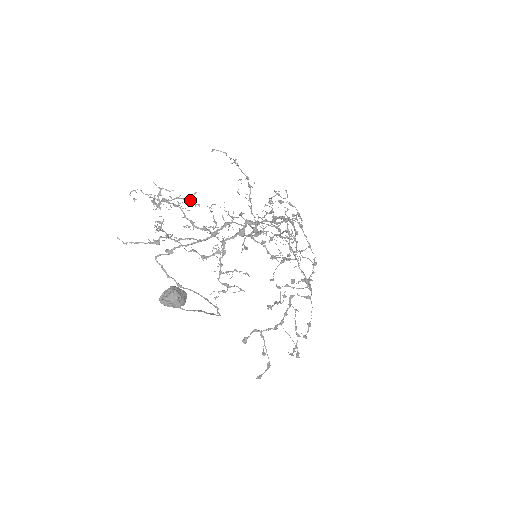
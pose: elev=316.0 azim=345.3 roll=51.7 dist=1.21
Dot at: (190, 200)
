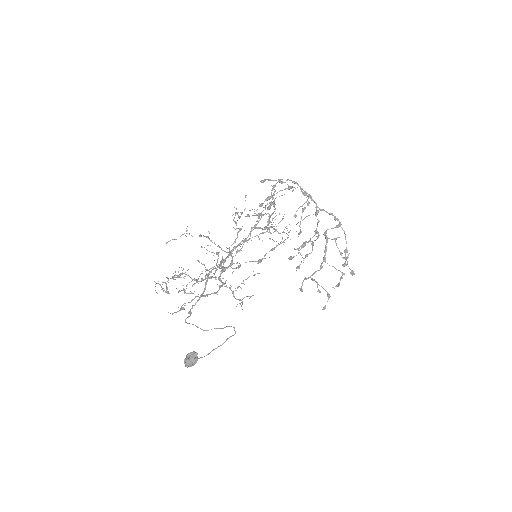
Dot at: occluded
